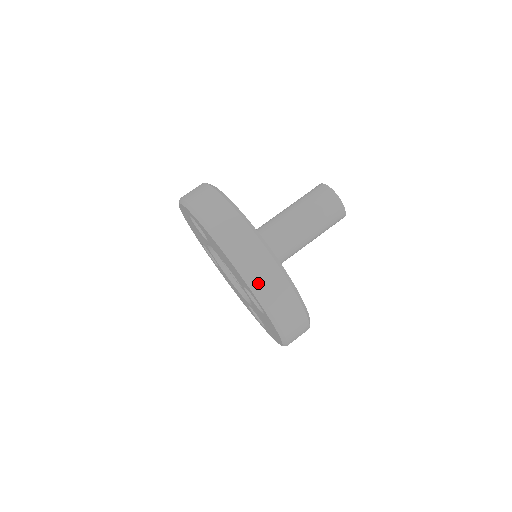
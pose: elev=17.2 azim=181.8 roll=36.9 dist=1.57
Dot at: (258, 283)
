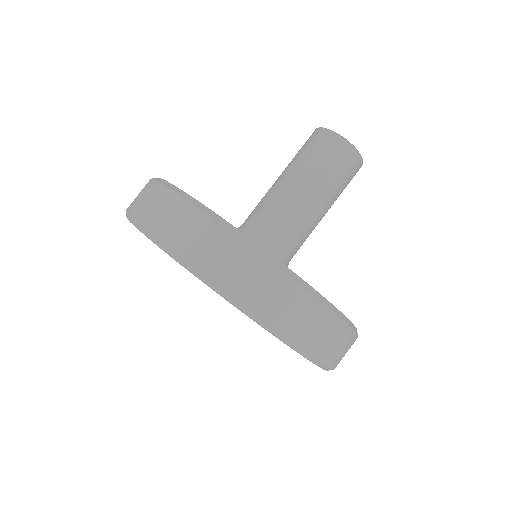
Dot at: (332, 360)
